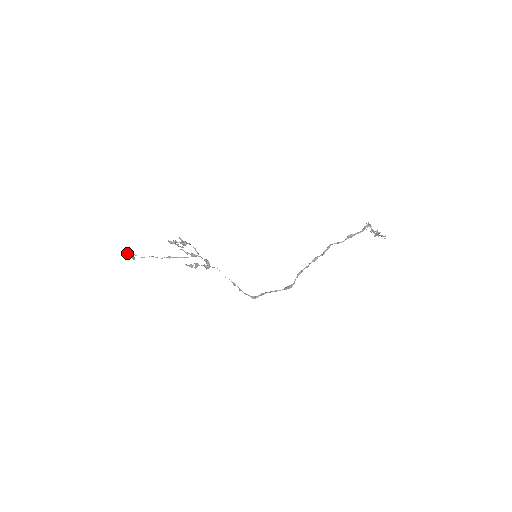
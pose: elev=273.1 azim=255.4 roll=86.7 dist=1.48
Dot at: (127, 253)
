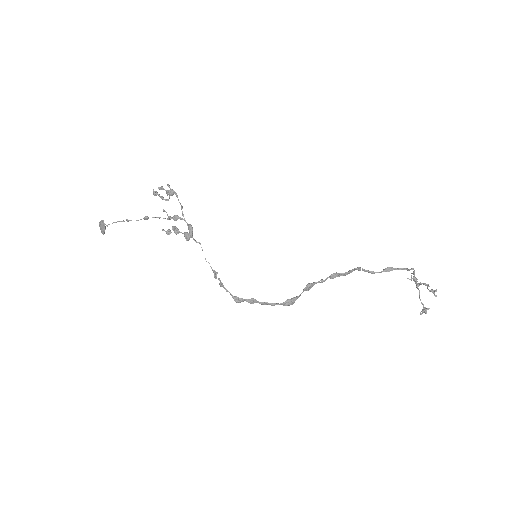
Dot at: (99, 222)
